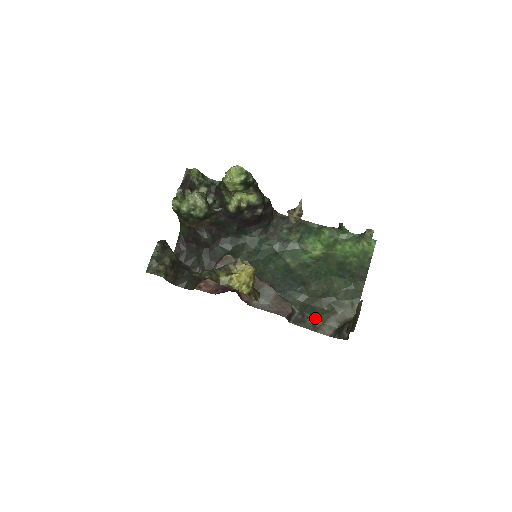
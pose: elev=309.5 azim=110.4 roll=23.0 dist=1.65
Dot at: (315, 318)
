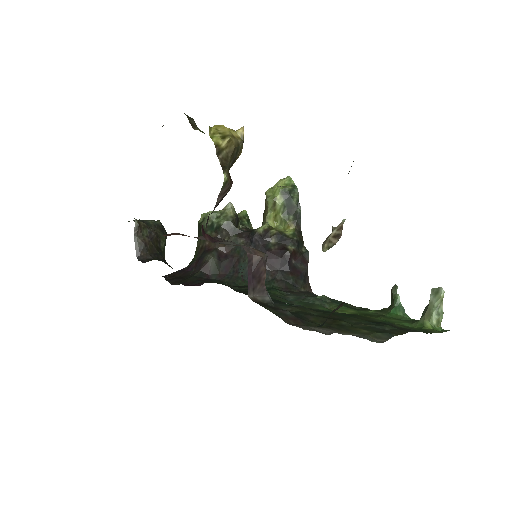
Dot at: (295, 316)
